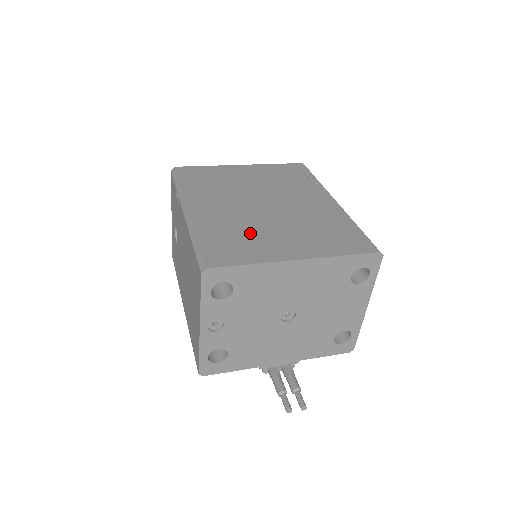
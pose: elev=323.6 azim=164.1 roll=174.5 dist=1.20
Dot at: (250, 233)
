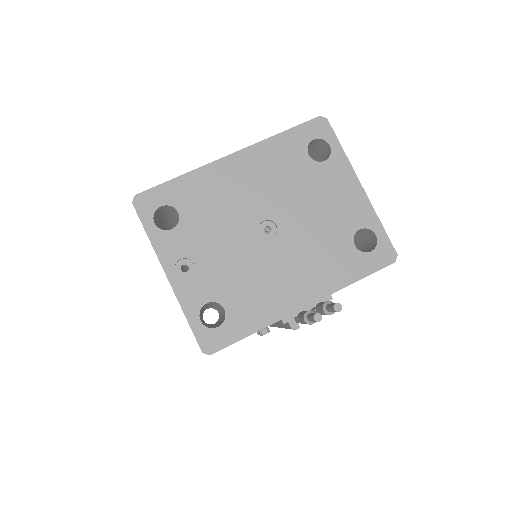
Dot at: occluded
